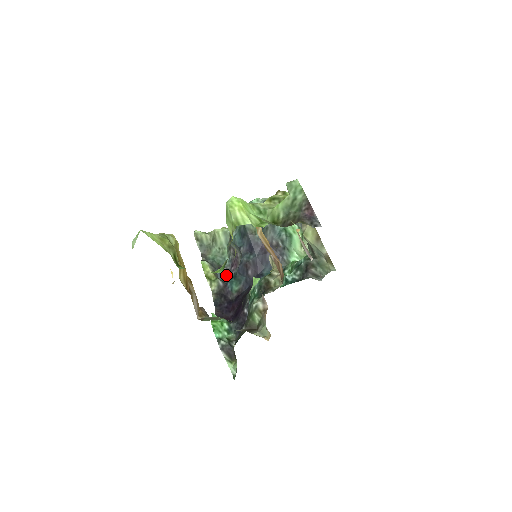
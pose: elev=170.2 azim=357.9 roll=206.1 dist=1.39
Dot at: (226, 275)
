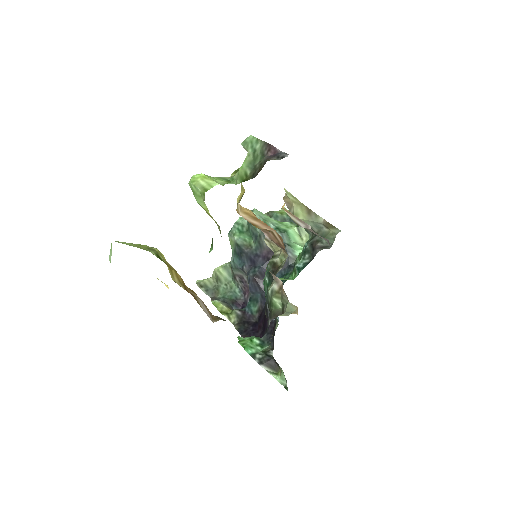
Dot at: (243, 306)
